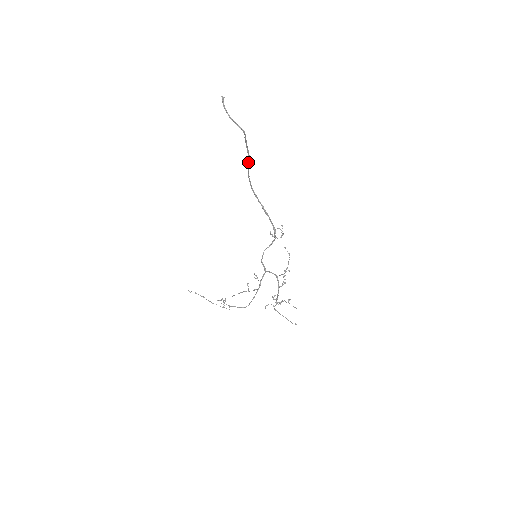
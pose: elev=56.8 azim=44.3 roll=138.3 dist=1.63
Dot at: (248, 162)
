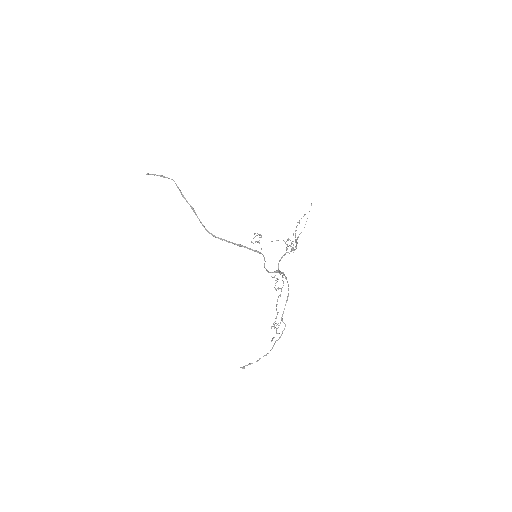
Dot at: (195, 214)
